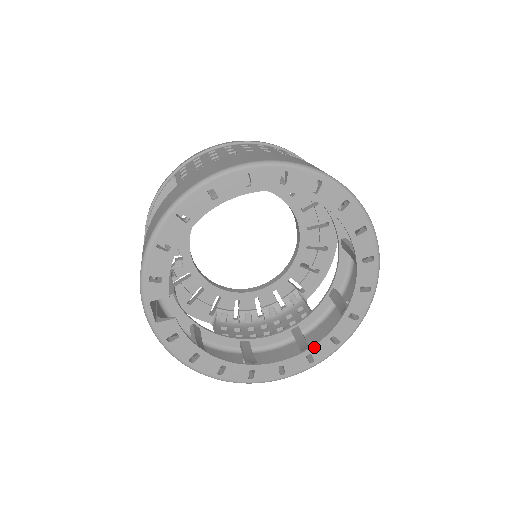
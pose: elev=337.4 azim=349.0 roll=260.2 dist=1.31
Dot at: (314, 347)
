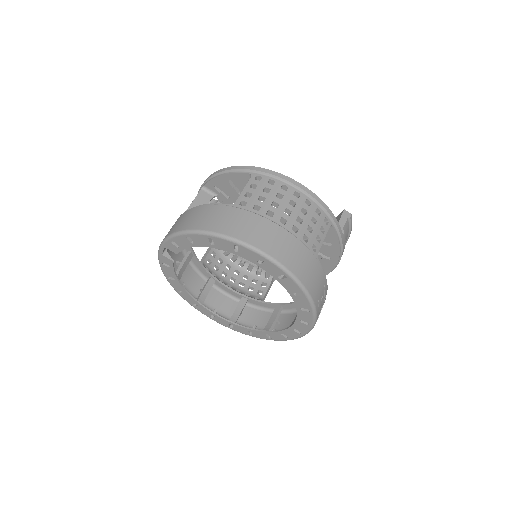
Dot at: (237, 325)
